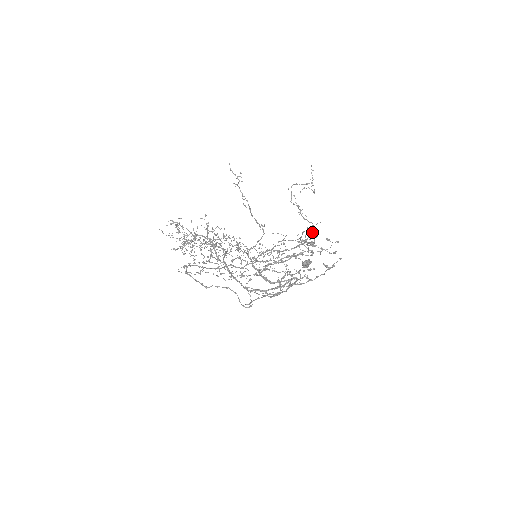
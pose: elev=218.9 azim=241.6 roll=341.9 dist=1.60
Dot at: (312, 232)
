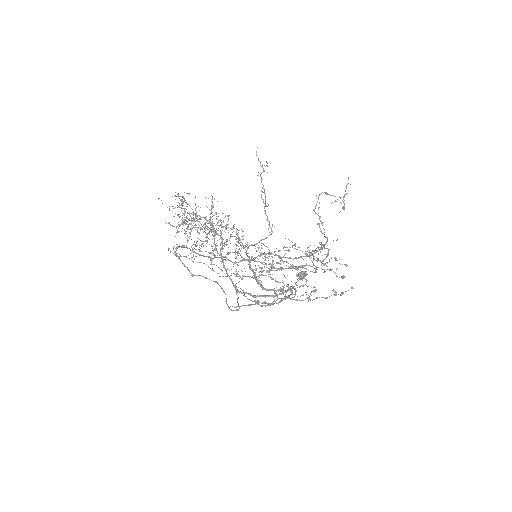
Dot at: occluded
